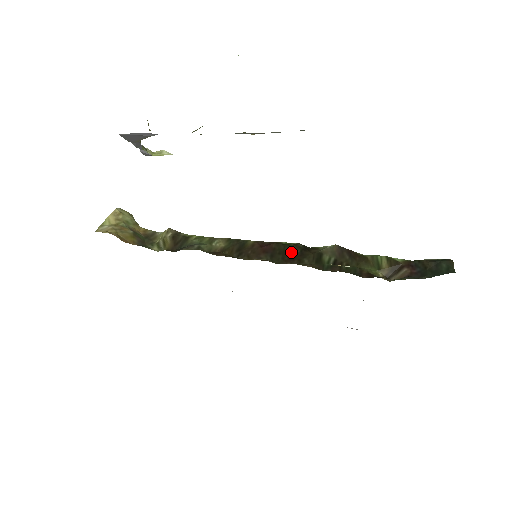
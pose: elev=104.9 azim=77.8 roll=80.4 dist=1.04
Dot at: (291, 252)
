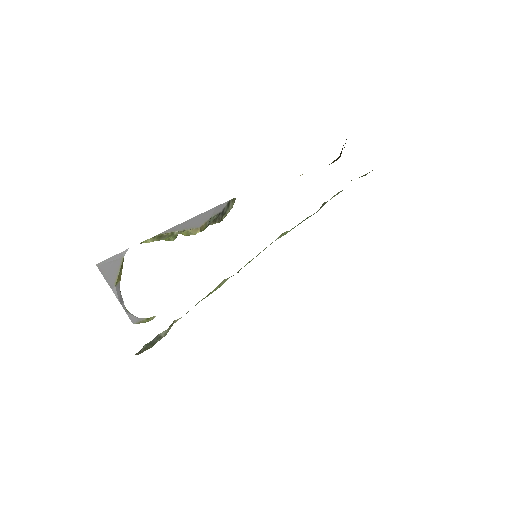
Dot at: occluded
